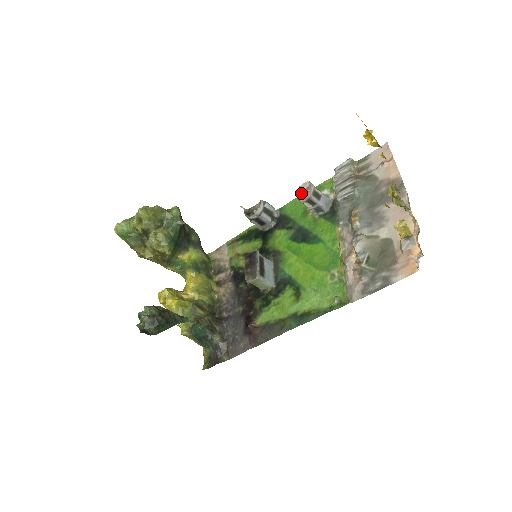
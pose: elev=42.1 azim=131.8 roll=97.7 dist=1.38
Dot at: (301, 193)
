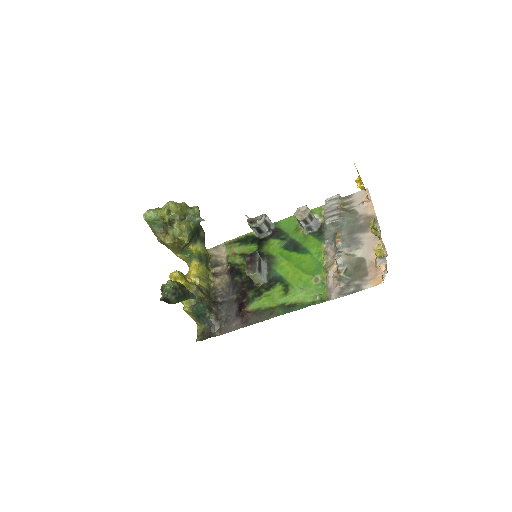
Dot at: (299, 213)
